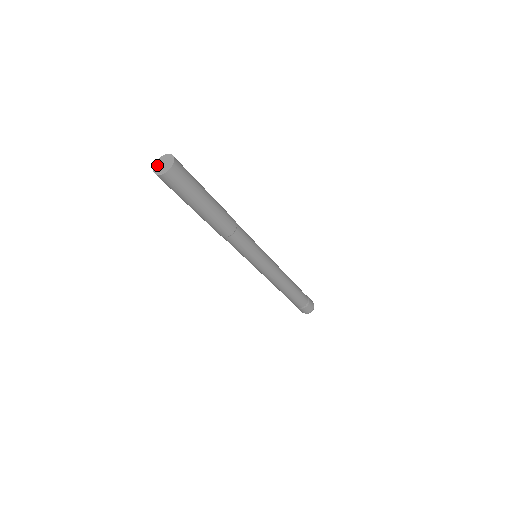
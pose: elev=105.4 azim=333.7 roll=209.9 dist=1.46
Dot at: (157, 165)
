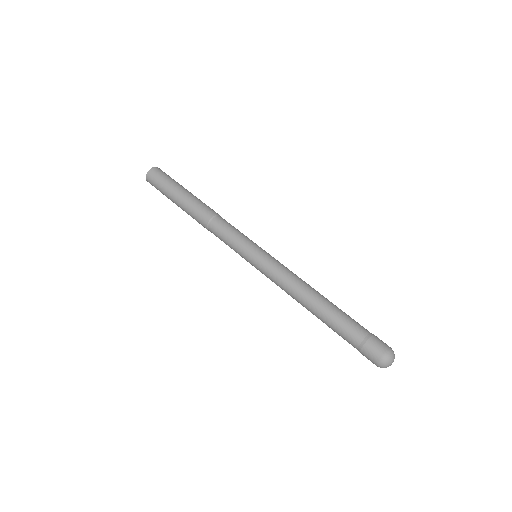
Dot at: occluded
